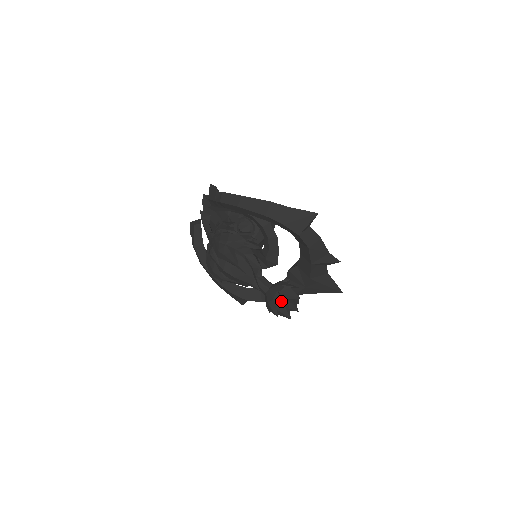
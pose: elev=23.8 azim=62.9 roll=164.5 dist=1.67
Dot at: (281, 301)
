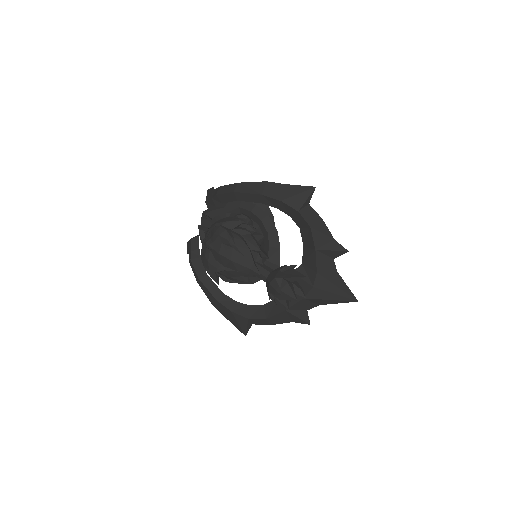
Dot at: (284, 279)
